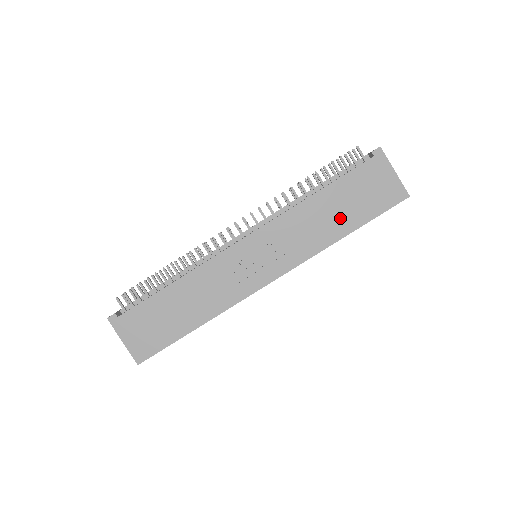
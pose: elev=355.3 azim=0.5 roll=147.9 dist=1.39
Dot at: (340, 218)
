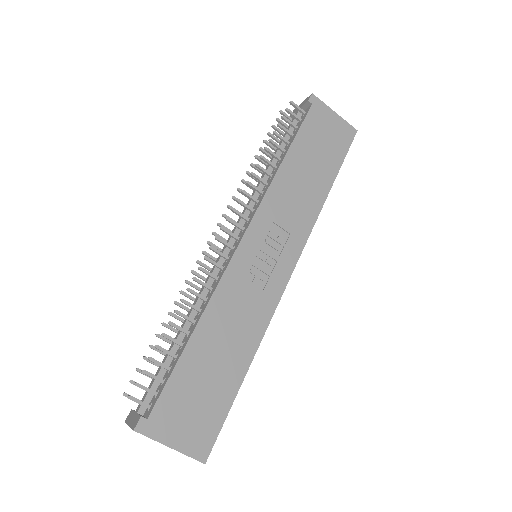
Dot at: (317, 174)
